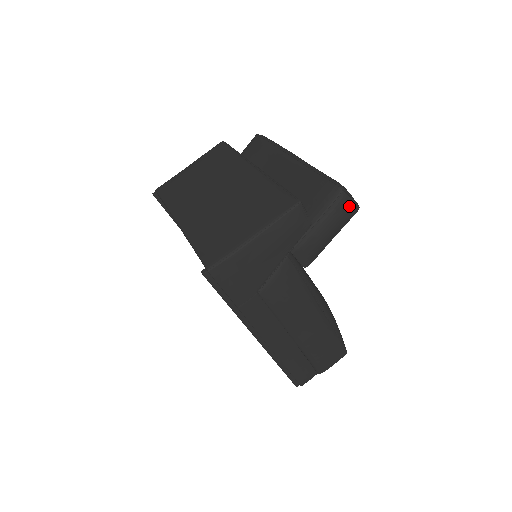
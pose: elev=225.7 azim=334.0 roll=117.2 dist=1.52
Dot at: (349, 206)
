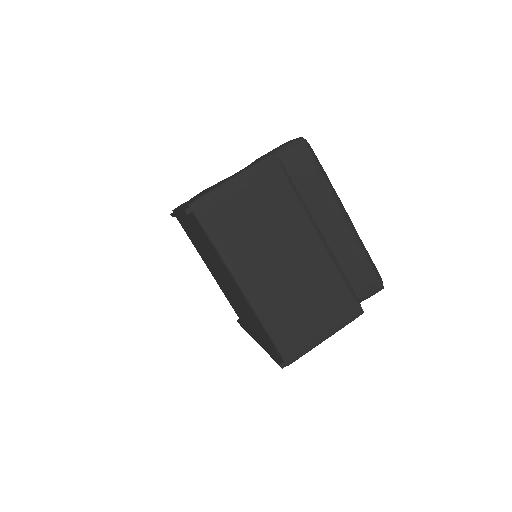
Dot at: occluded
